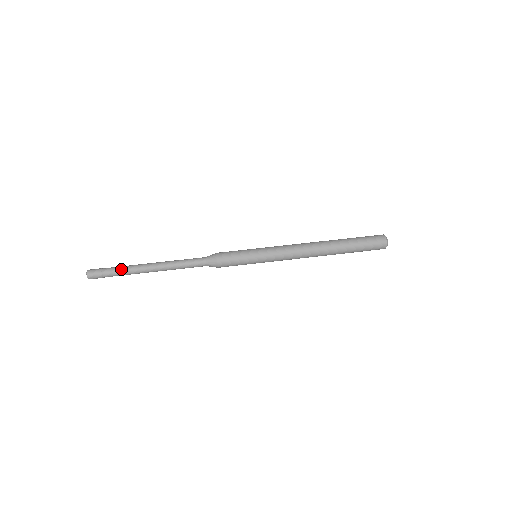
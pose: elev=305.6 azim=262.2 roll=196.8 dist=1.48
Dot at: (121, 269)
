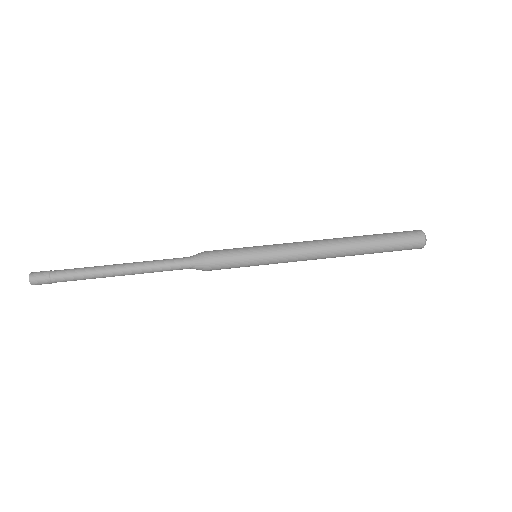
Dot at: (77, 268)
